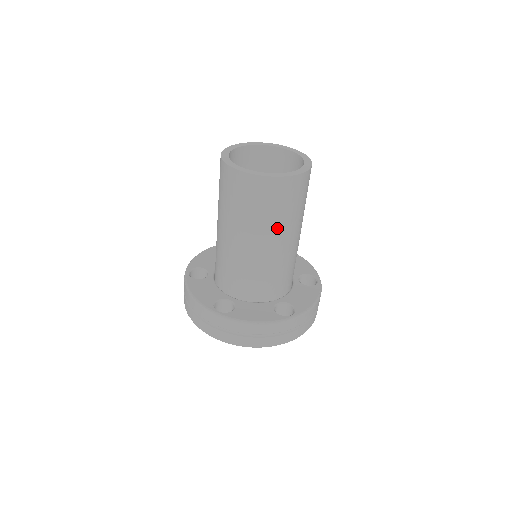
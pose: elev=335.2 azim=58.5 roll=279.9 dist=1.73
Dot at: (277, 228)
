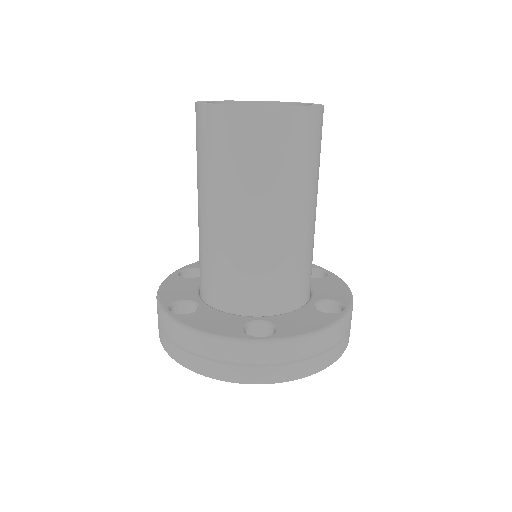
Dot at: (248, 193)
